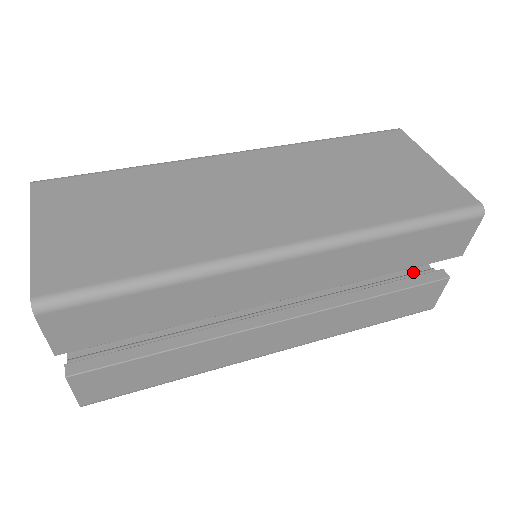
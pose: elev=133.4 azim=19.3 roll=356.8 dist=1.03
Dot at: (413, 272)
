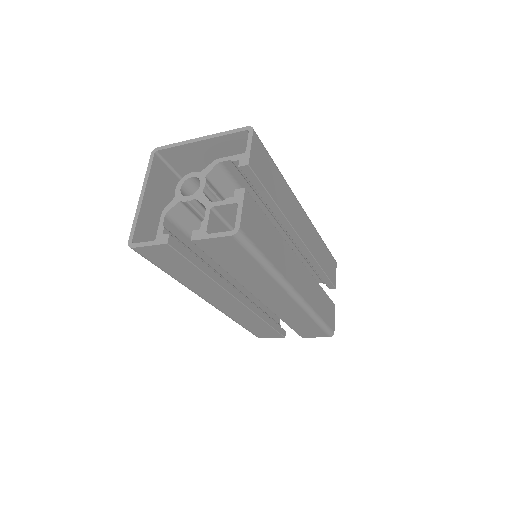
Dot at: occluded
